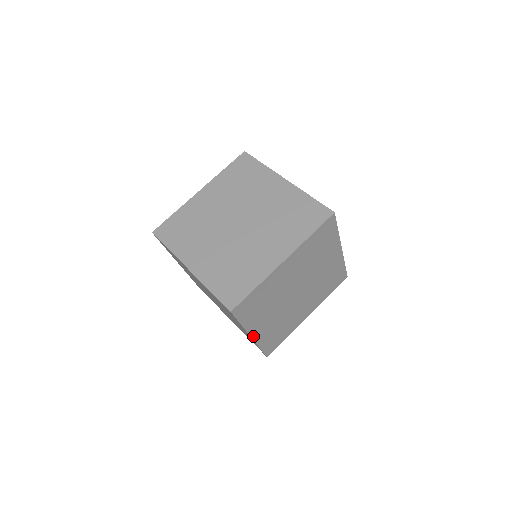
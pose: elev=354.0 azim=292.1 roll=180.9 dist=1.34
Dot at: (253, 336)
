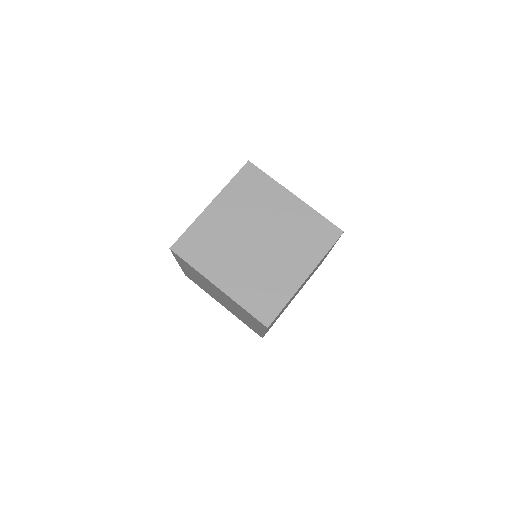
Dot at: occluded
